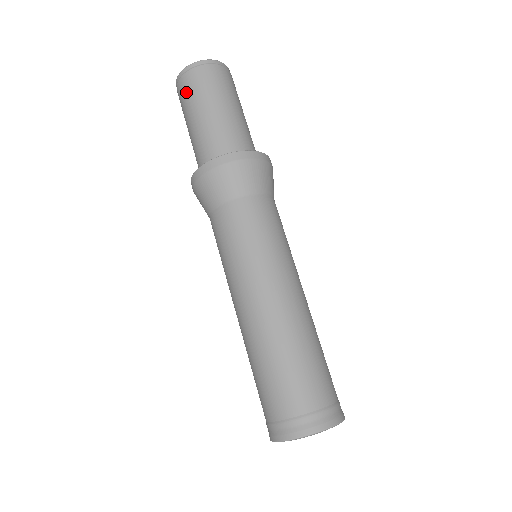
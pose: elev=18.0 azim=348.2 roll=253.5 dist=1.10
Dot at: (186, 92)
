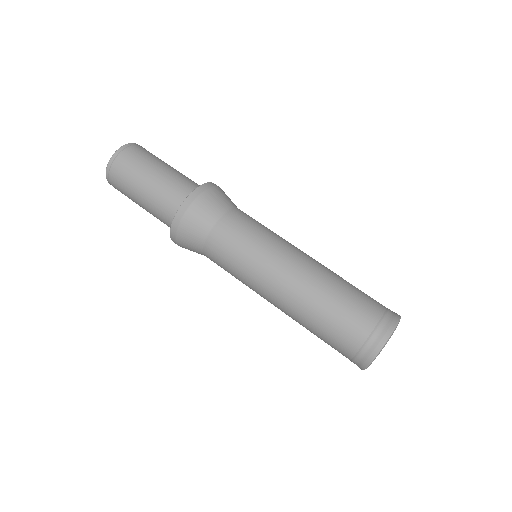
Dot at: (121, 191)
